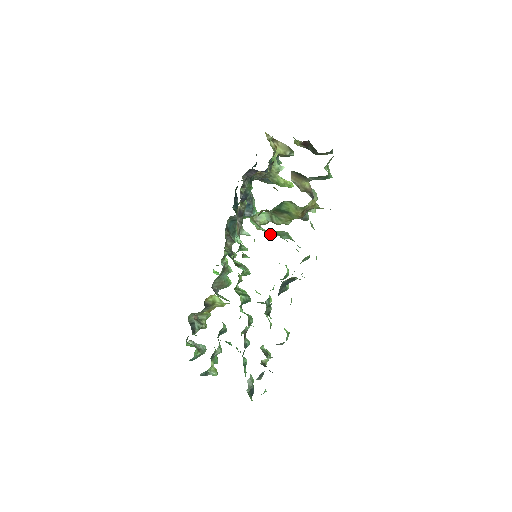
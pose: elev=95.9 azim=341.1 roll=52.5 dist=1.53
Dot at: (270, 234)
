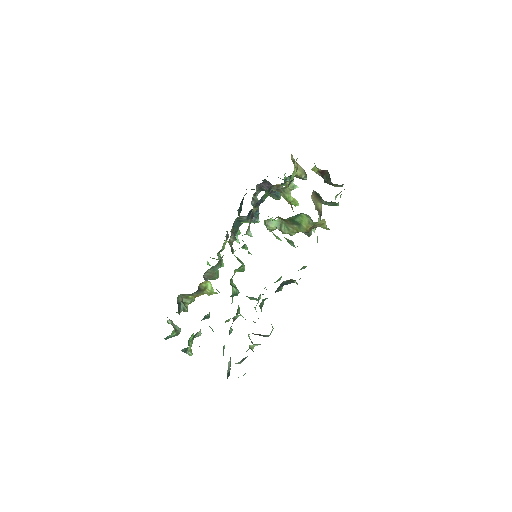
Dot at: (278, 239)
